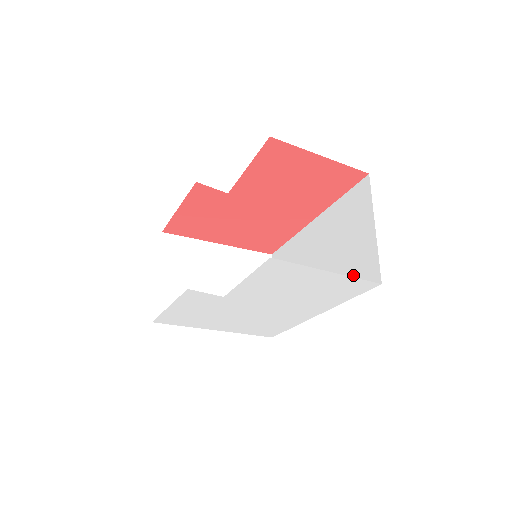
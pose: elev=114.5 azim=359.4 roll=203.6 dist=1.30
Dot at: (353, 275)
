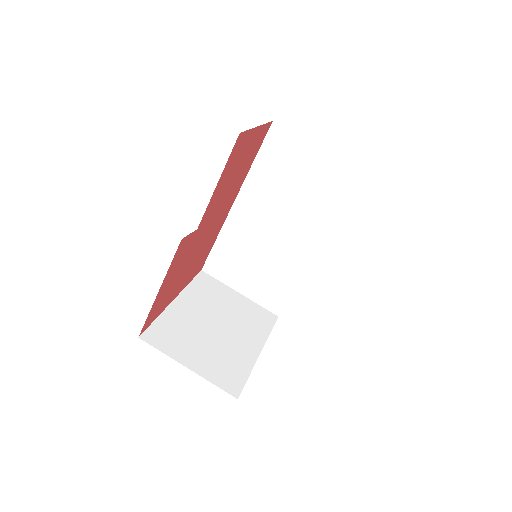
Dot at: (332, 196)
